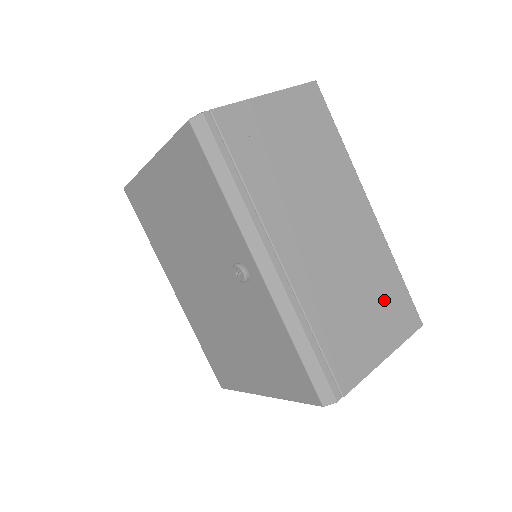
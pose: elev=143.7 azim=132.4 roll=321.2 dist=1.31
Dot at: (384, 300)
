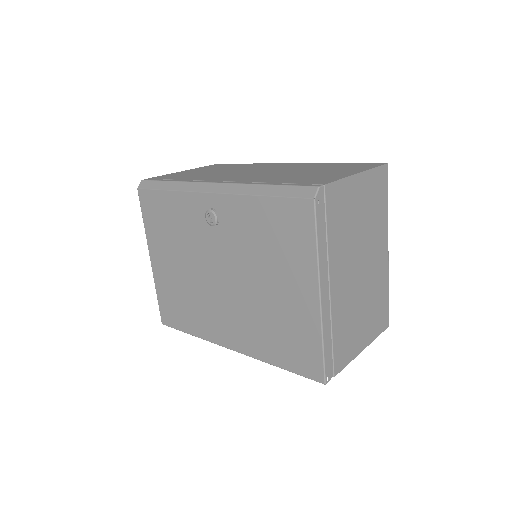
Dot at: (333, 168)
